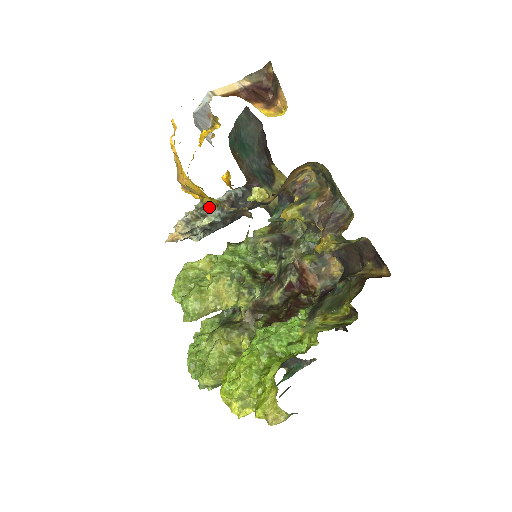
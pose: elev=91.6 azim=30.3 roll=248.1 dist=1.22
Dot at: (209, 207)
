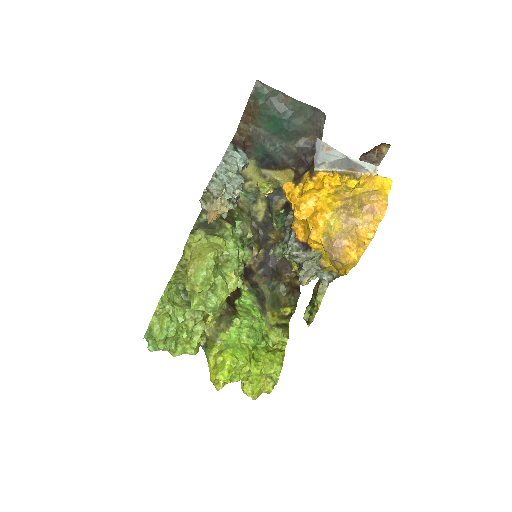
Dot at: (324, 268)
